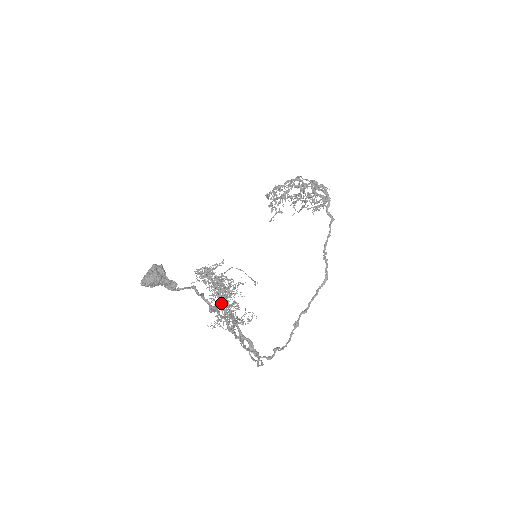
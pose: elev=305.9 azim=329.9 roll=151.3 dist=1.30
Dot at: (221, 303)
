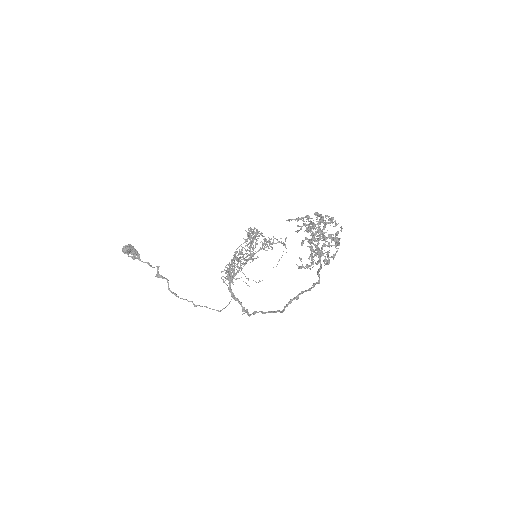
Dot at: (231, 262)
